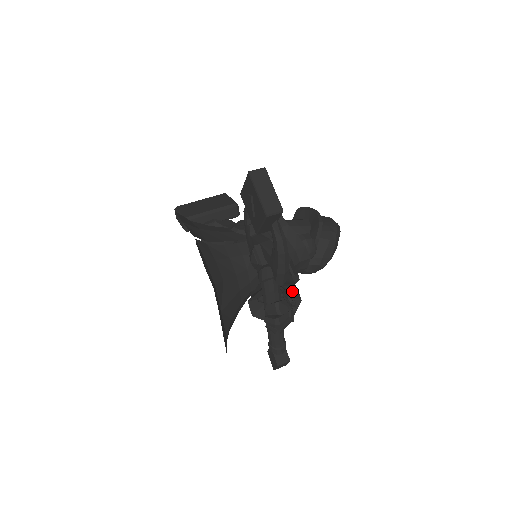
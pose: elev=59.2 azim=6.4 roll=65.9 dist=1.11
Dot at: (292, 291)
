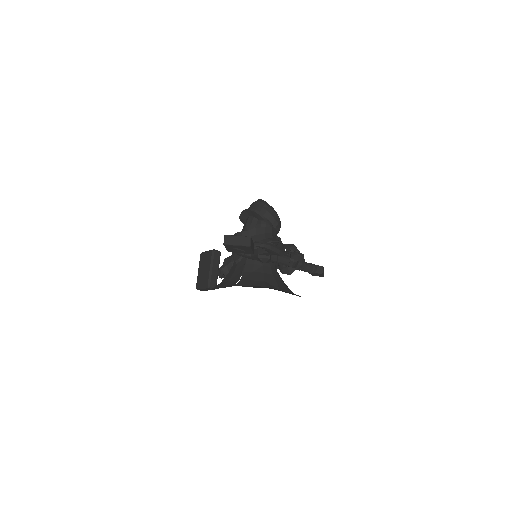
Dot at: (287, 247)
